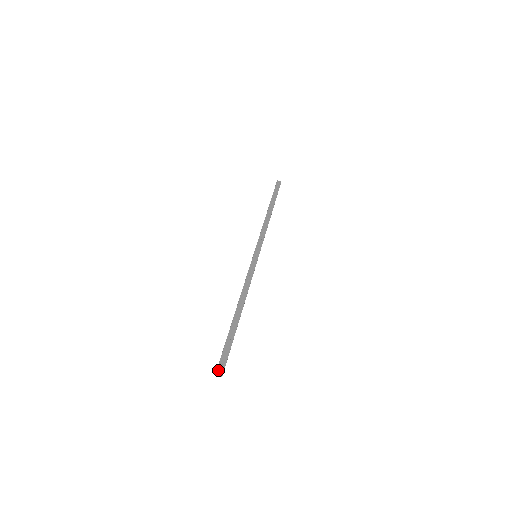
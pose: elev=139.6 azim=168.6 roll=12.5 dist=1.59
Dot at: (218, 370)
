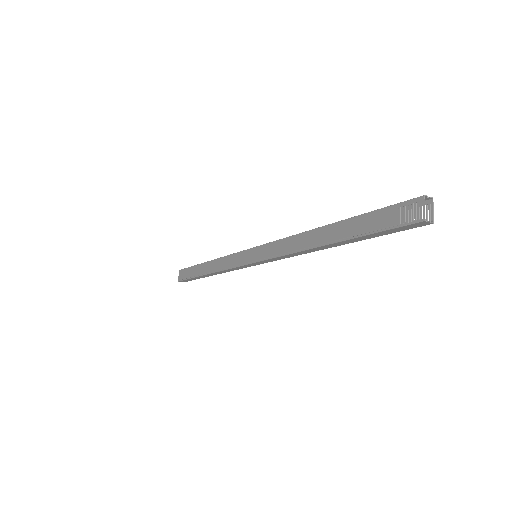
Dot at: (416, 223)
